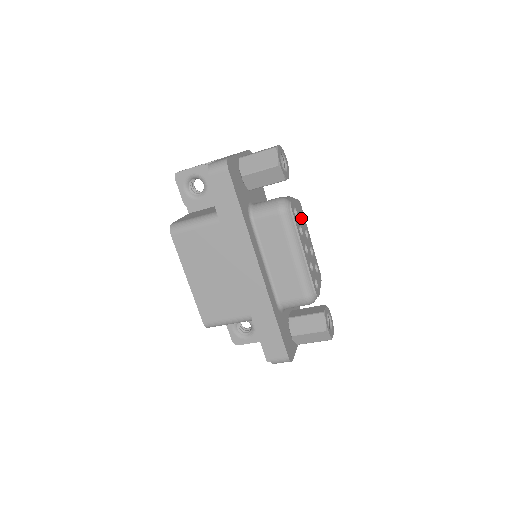
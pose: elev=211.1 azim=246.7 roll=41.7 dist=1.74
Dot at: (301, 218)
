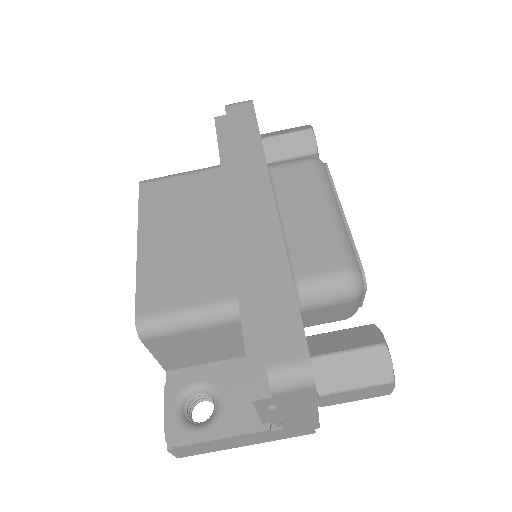
Dot at: occluded
